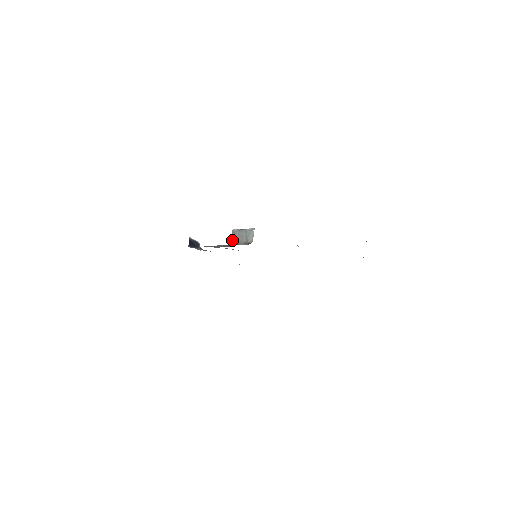
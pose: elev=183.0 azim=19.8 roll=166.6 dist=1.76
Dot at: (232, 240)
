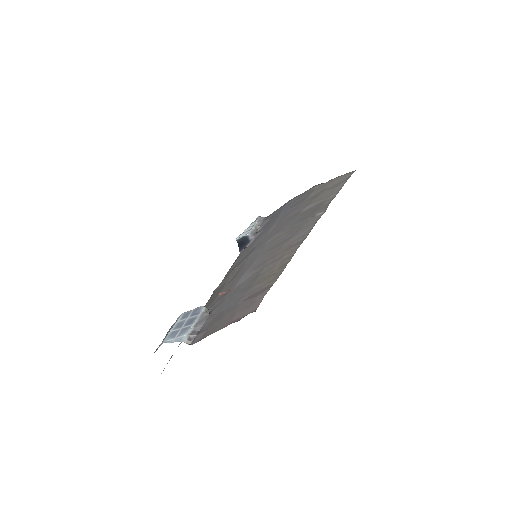
Dot at: occluded
